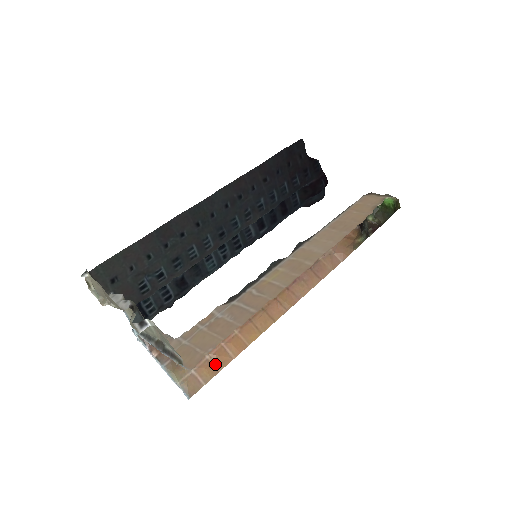
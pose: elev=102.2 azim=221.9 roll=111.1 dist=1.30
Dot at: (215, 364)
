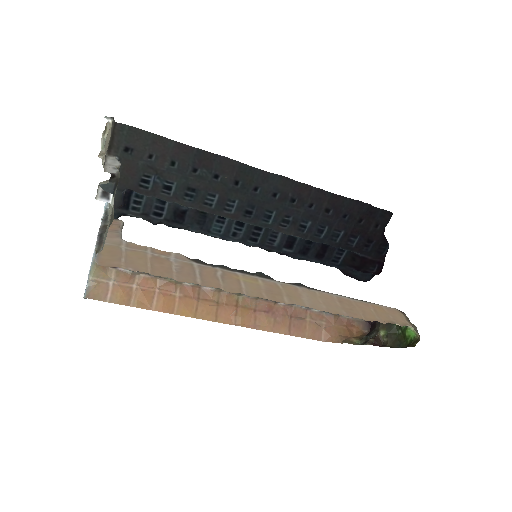
Dot at: (134, 297)
